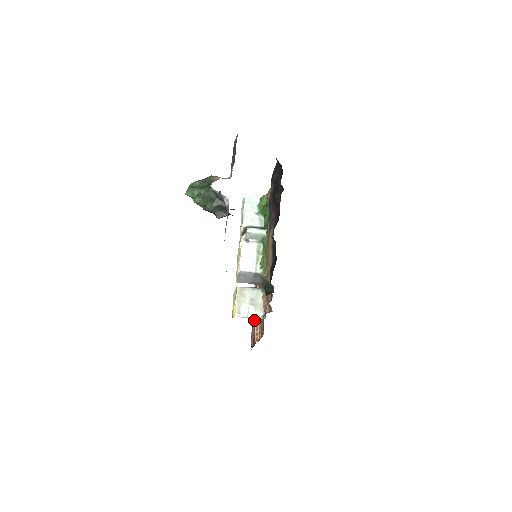
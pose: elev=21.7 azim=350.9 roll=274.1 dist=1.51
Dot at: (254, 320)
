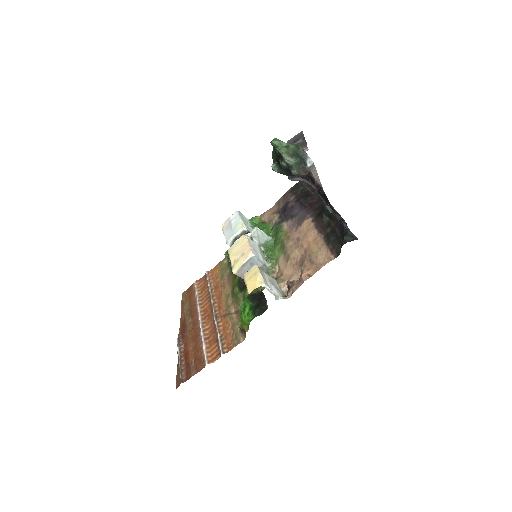
Dot at: (251, 313)
